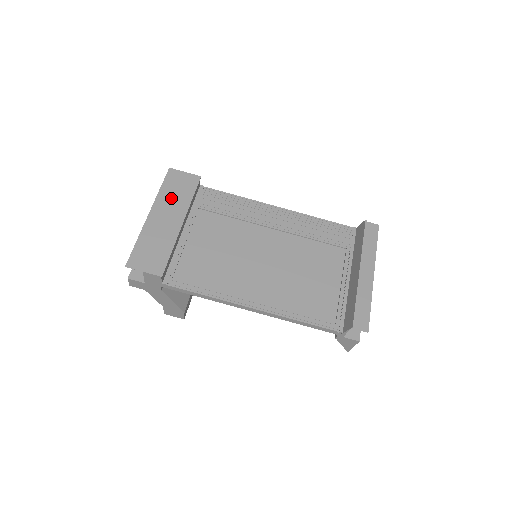
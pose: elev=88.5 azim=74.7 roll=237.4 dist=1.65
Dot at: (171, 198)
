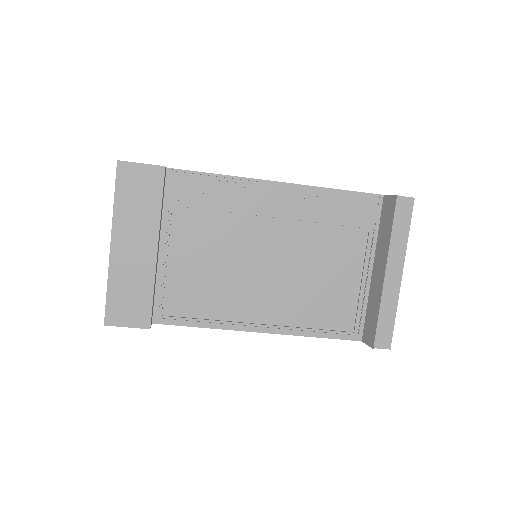
Dot at: (133, 214)
